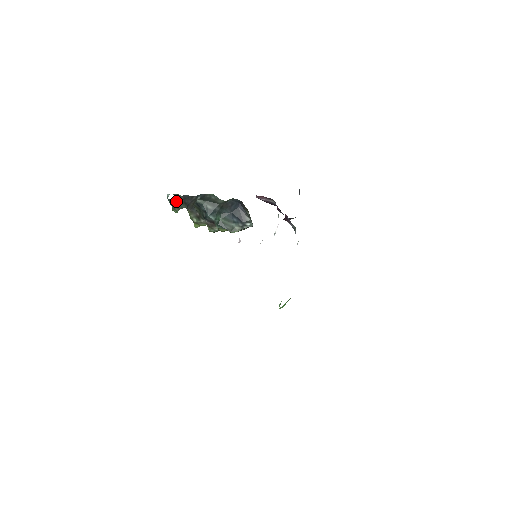
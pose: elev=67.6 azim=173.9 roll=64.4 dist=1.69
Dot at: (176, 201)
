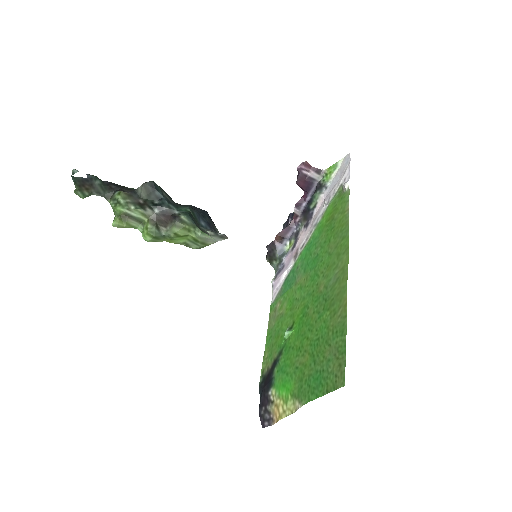
Dot at: (89, 182)
